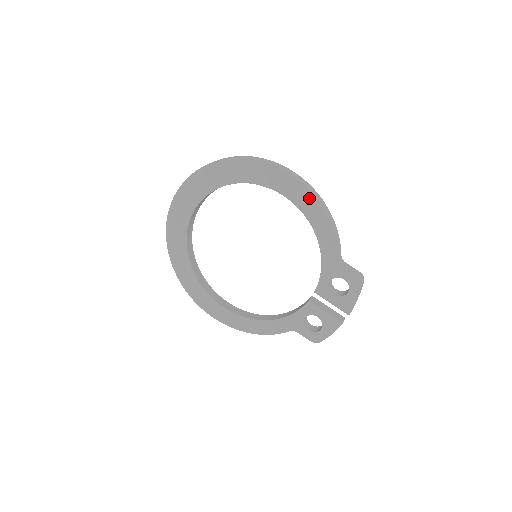
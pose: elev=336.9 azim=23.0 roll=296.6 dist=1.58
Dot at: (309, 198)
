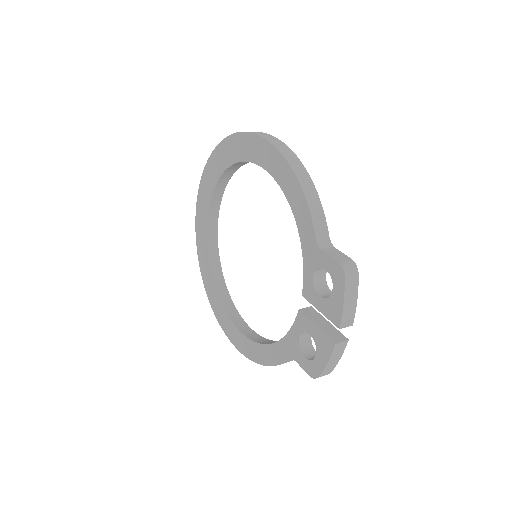
Dot at: (279, 160)
